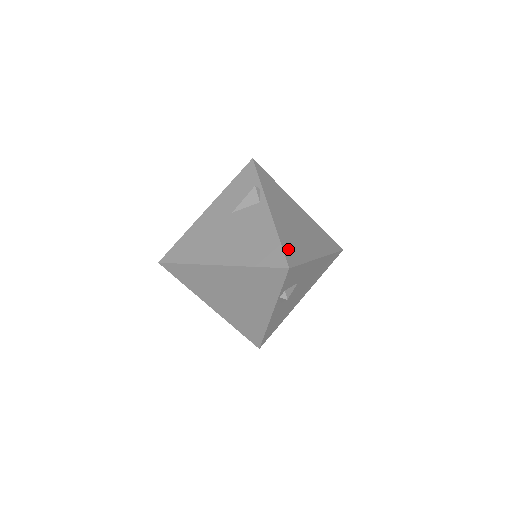
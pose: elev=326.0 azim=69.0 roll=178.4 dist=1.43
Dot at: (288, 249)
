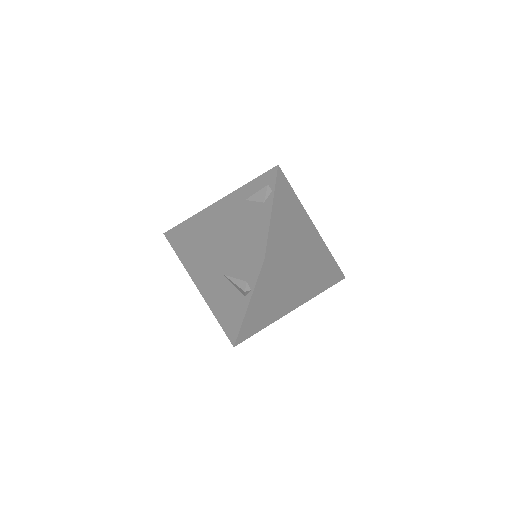
Dot at: (245, 332)
